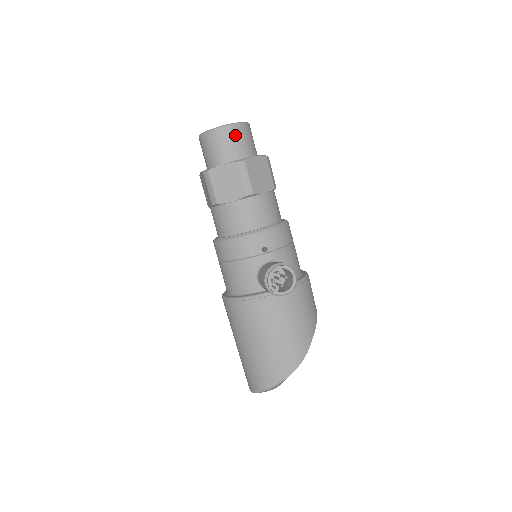
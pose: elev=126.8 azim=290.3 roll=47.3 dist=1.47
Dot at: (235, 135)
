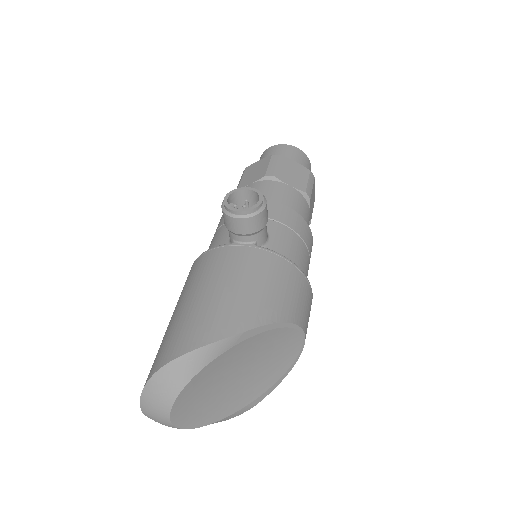
Dot at: (286, 150)
